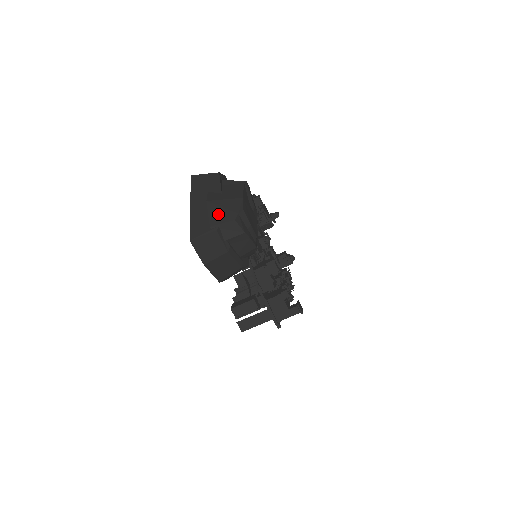
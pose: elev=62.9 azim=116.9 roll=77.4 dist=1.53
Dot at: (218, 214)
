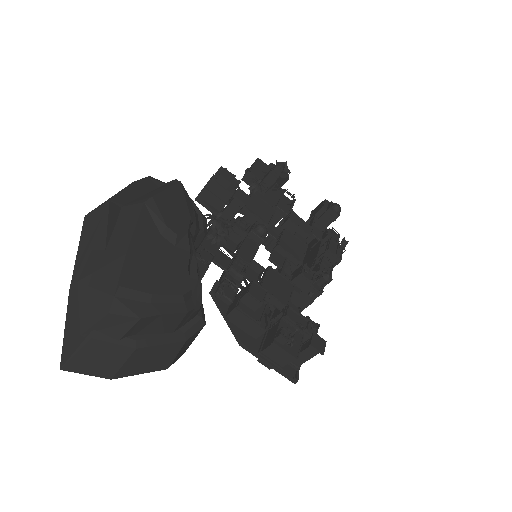
Dot at: (89, 306)
